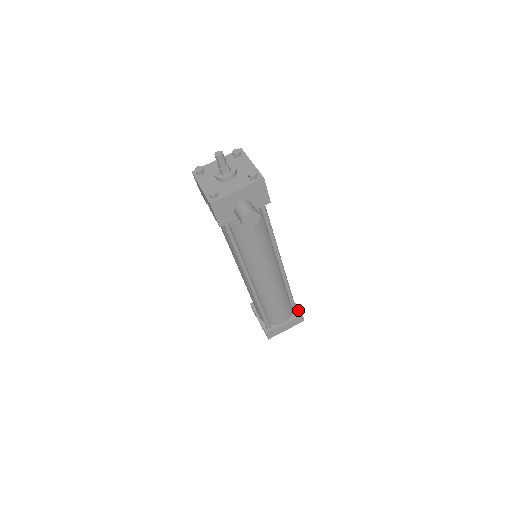
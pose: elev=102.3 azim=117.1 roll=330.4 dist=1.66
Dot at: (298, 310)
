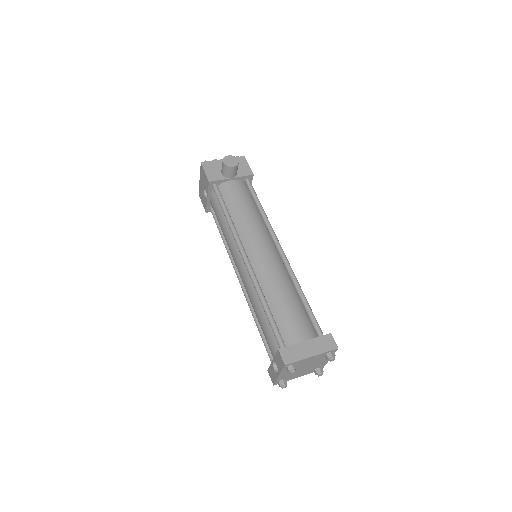
Dot at: occluded
